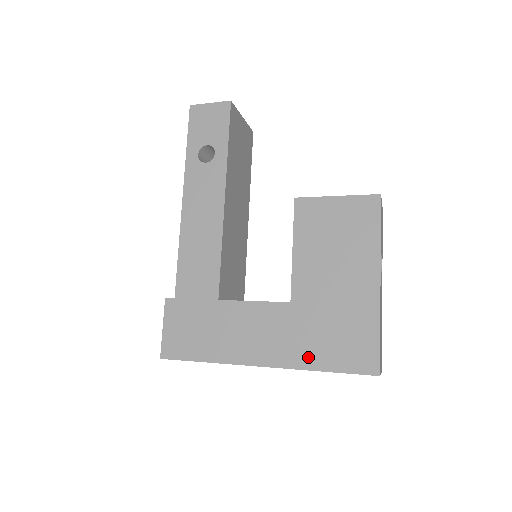
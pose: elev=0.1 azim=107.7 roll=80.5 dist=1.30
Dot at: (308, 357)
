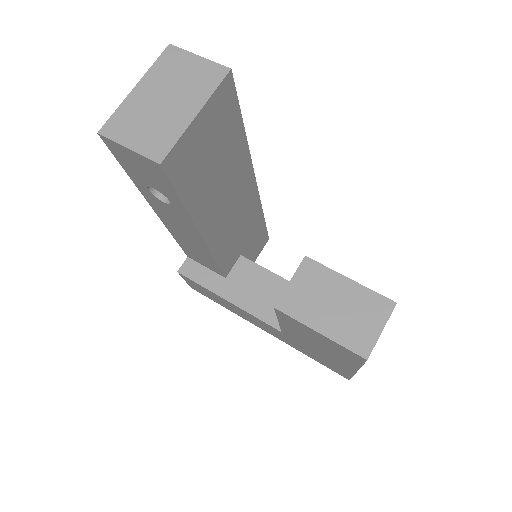
Dot at: (298, 349)
